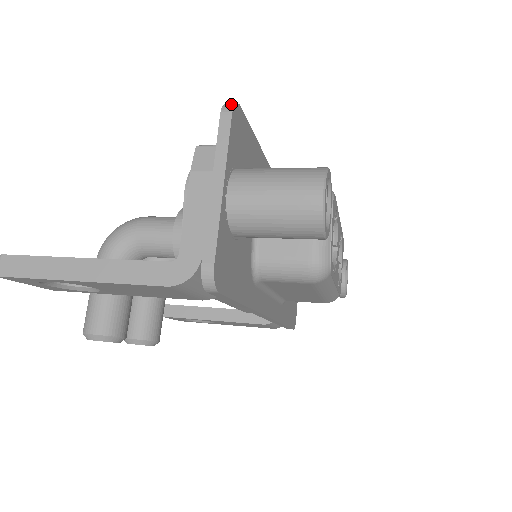
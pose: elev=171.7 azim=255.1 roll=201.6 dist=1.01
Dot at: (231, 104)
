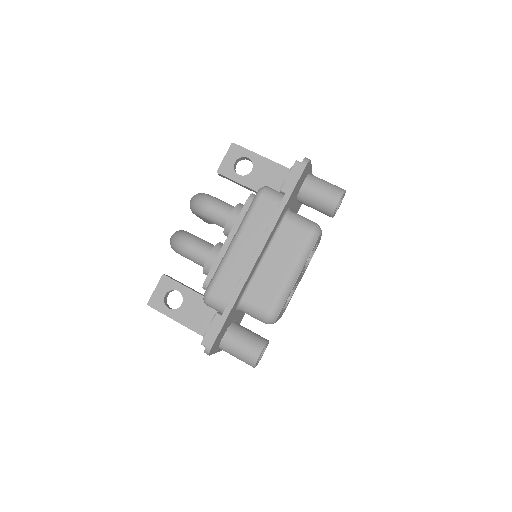
Dot at: (207, 353)
